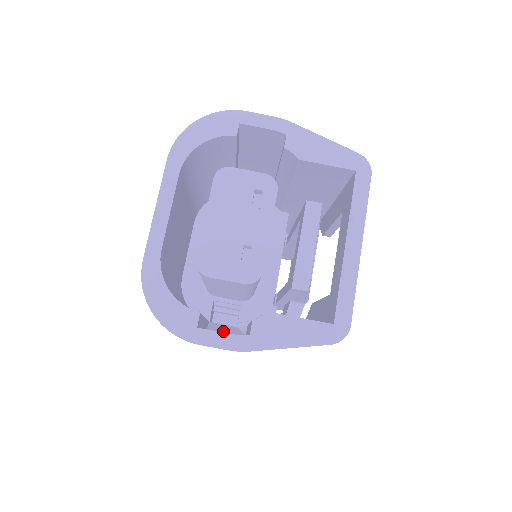
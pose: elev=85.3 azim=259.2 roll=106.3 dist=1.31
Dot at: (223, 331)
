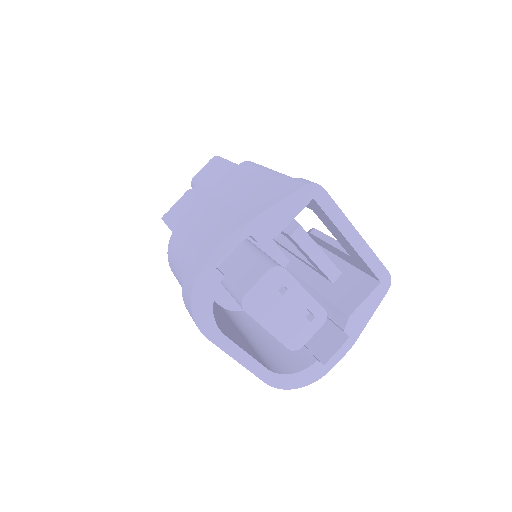
Dot at: occluded
